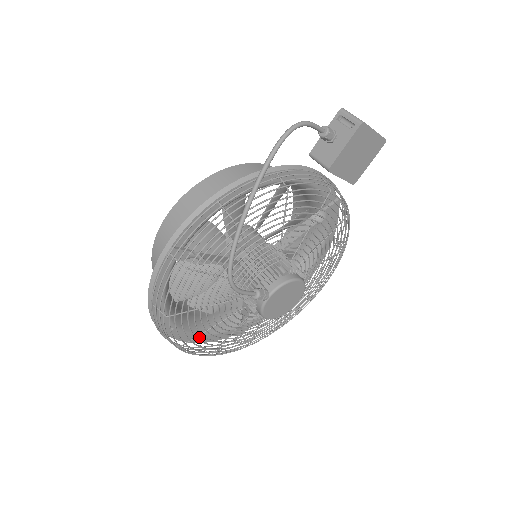
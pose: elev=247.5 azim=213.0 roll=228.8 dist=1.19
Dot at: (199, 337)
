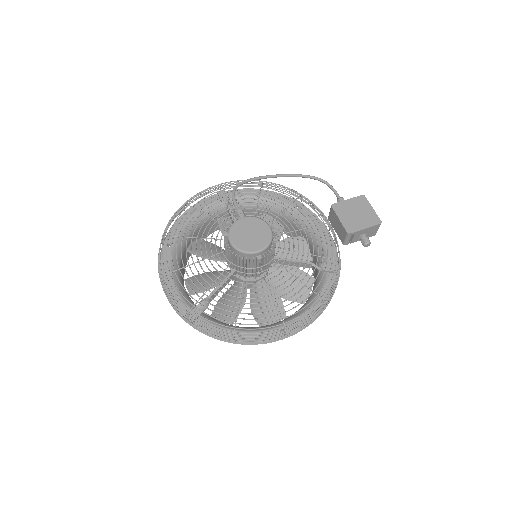
Dot at: (170, 279)
